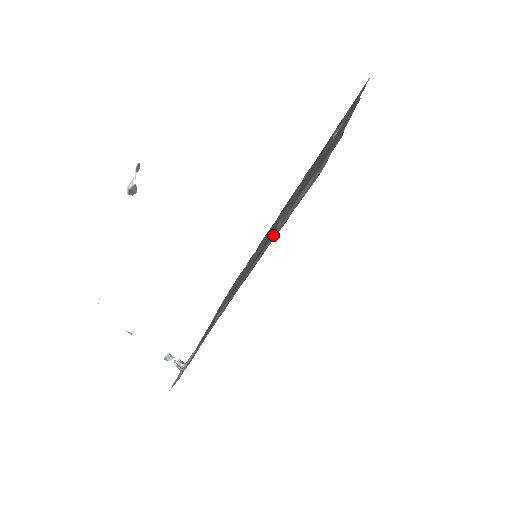
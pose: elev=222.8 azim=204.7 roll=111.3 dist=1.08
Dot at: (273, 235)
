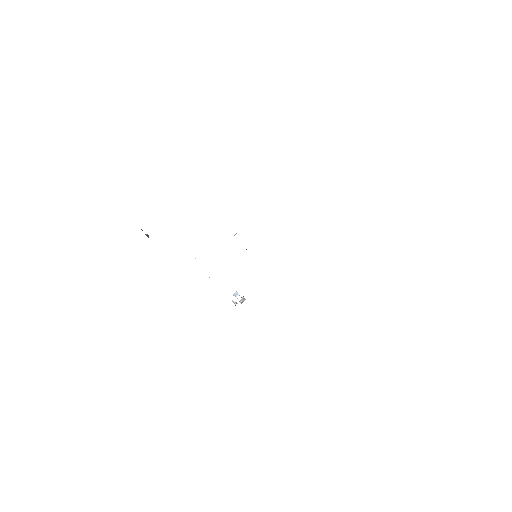
Dot at: occluded
